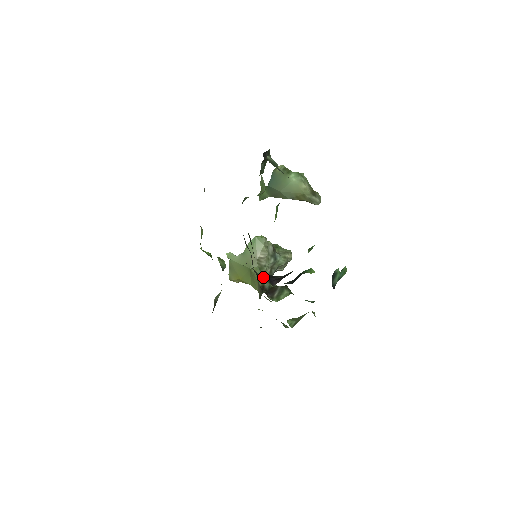
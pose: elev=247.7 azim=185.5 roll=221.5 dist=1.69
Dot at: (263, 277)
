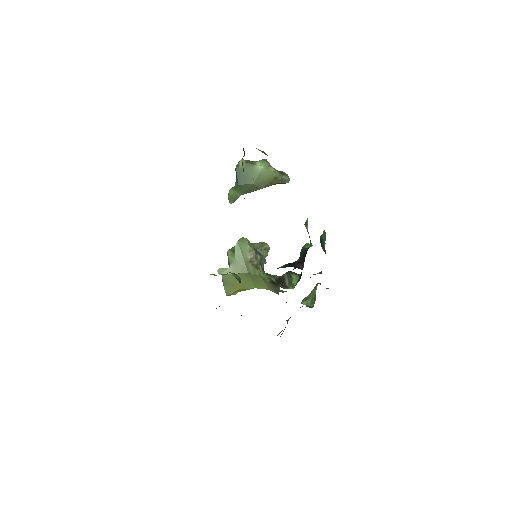
Dot at: (265, 274)
